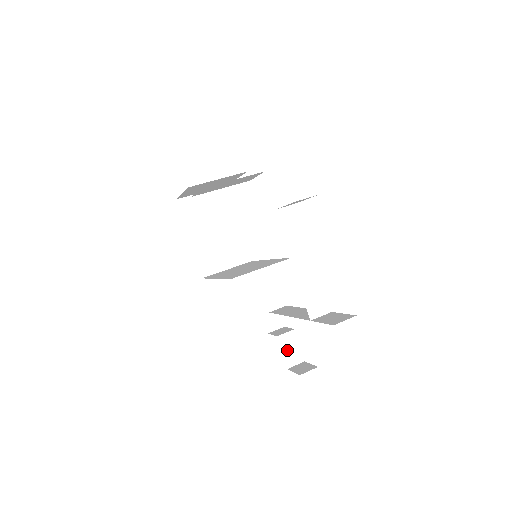
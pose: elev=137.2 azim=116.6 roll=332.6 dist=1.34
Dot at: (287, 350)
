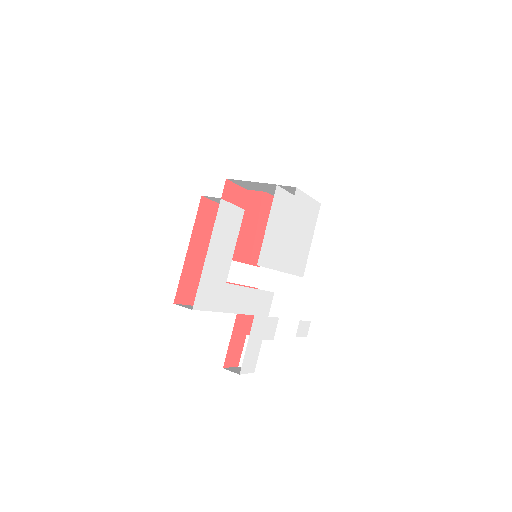
Dot at: occluded
